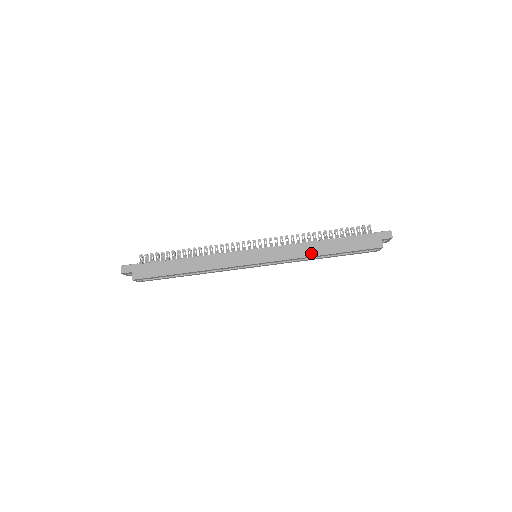
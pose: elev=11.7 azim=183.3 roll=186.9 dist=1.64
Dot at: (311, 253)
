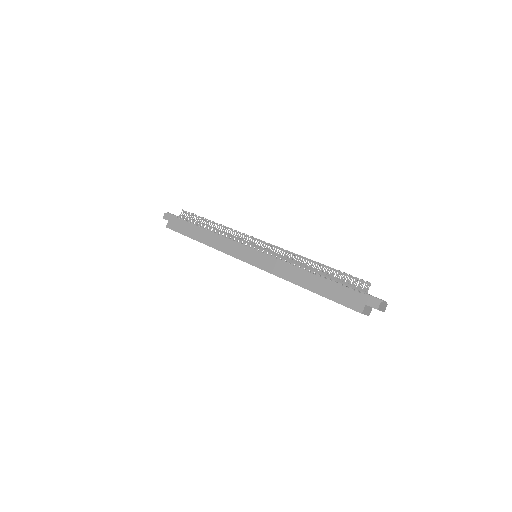
Dot at: (293, 279)
